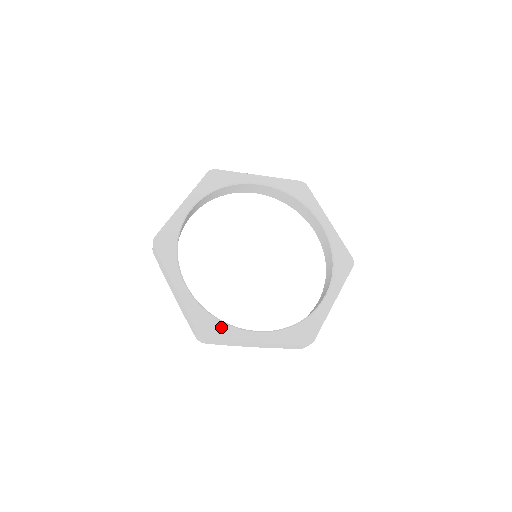
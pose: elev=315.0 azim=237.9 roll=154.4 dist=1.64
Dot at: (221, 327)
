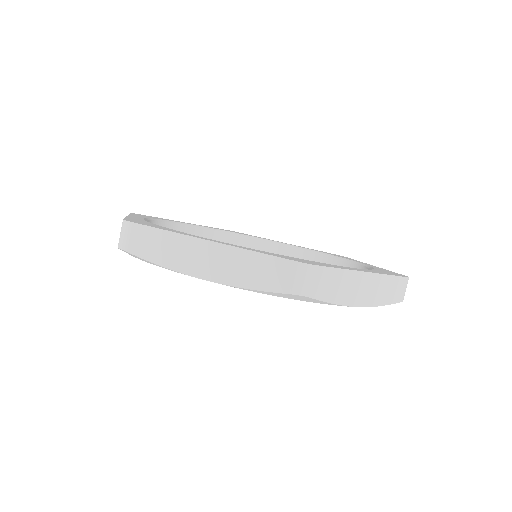
Dot at: (313, 262)
